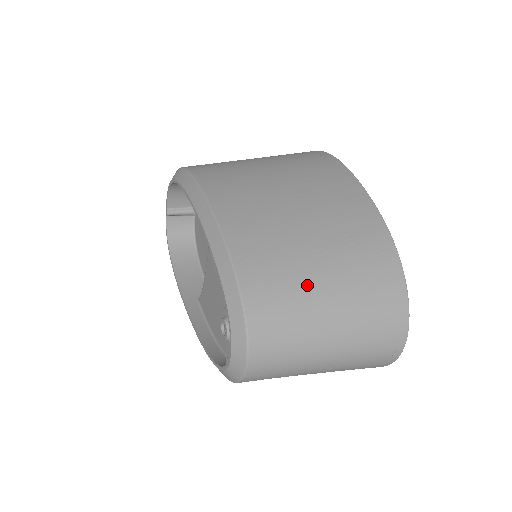
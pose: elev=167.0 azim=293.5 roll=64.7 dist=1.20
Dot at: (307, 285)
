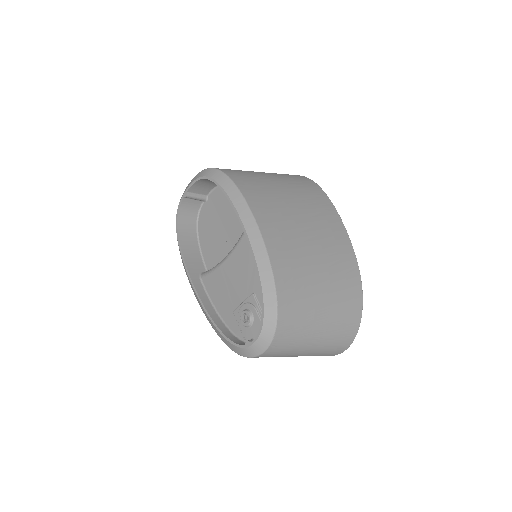
Dot at: (313, 303)
